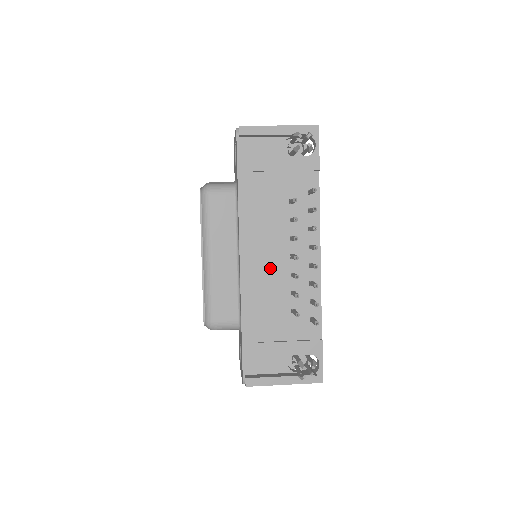
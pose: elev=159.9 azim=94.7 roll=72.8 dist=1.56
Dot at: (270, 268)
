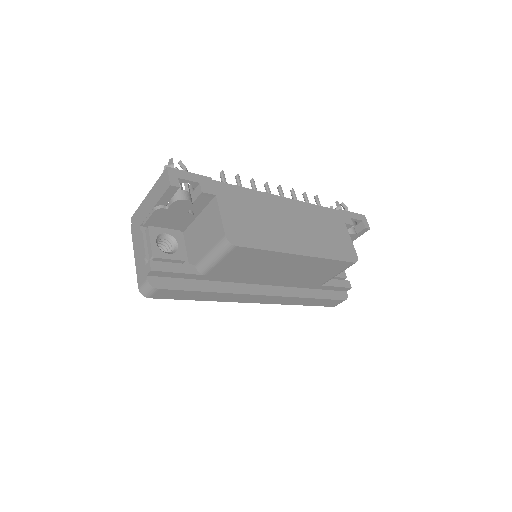
Dot at: occluded
